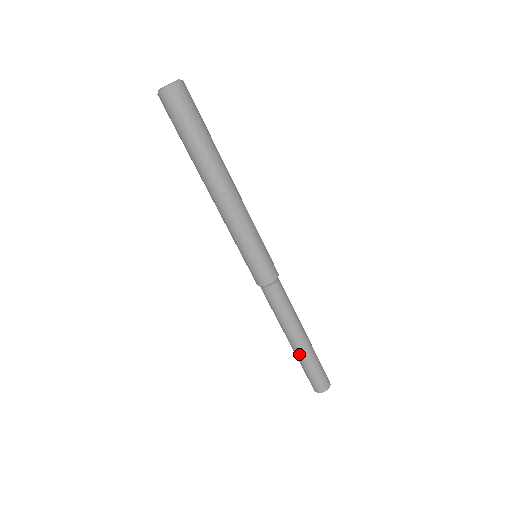
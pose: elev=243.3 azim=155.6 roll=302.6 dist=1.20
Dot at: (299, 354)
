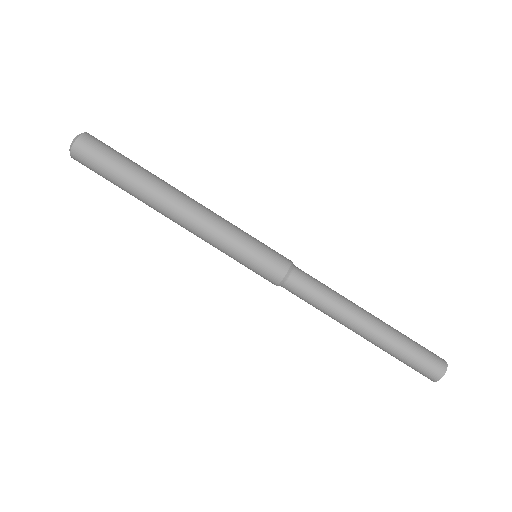
Dot at: (383, 335)
